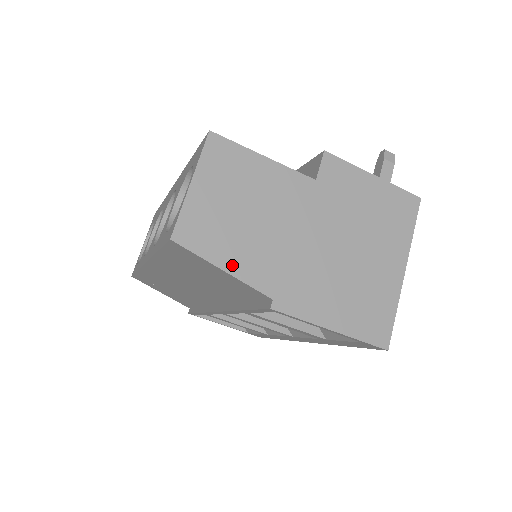
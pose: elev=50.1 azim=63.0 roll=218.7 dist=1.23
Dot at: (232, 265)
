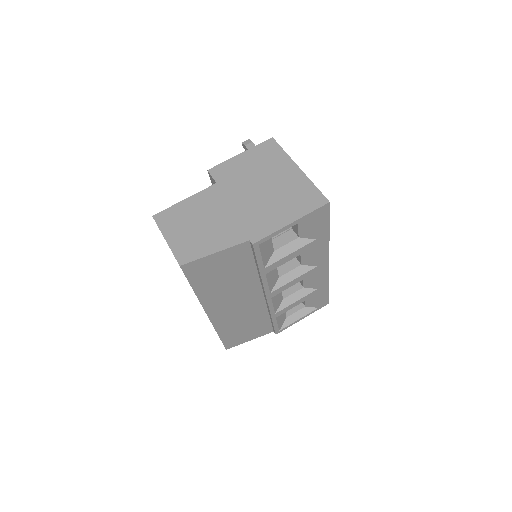
Dot at: (216, 247)
